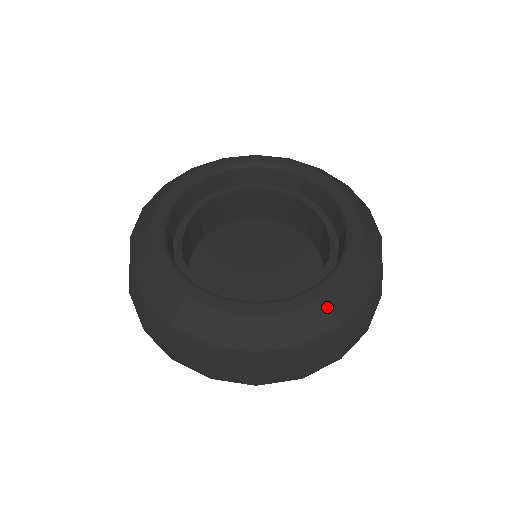
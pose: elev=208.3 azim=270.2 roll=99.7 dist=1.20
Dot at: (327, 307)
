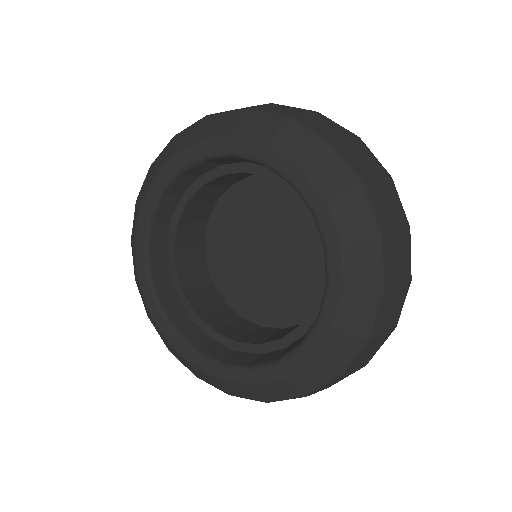
Dot at: (340, 337)
